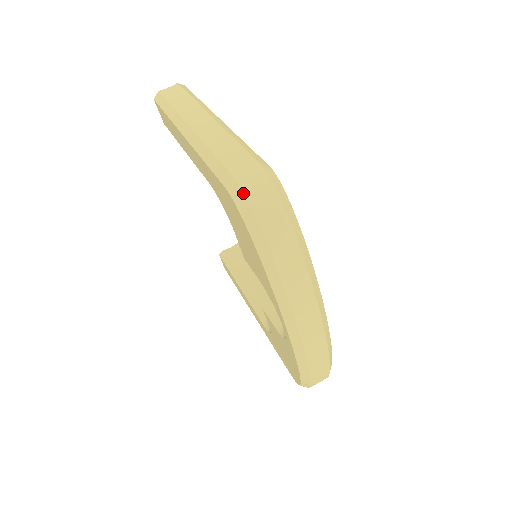
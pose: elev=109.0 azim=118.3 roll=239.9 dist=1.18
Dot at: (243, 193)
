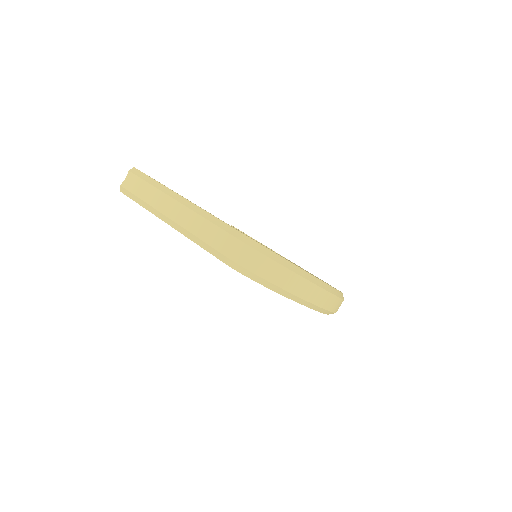
Dot at: (240, 266)
